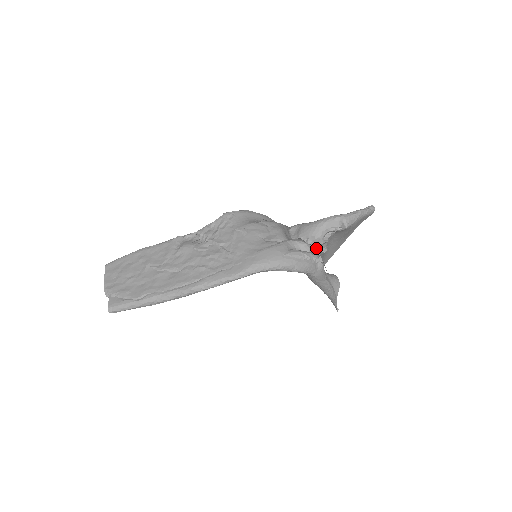
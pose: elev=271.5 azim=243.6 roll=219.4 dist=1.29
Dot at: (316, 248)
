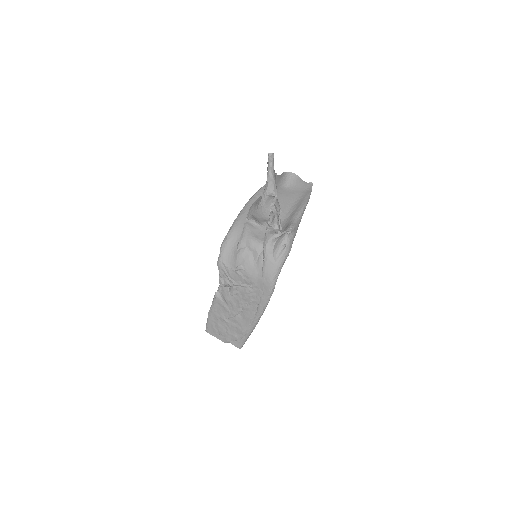
Dot at: (277, 222)
